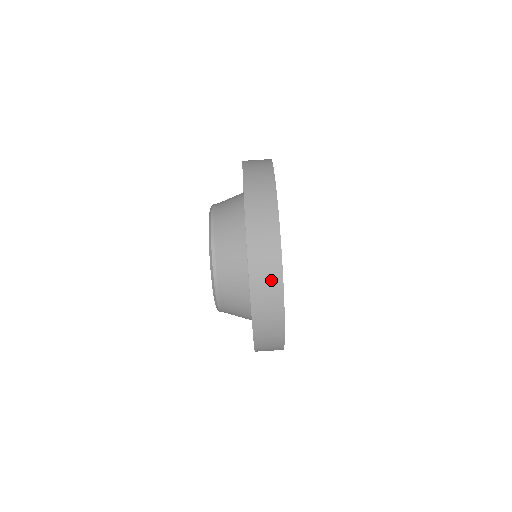
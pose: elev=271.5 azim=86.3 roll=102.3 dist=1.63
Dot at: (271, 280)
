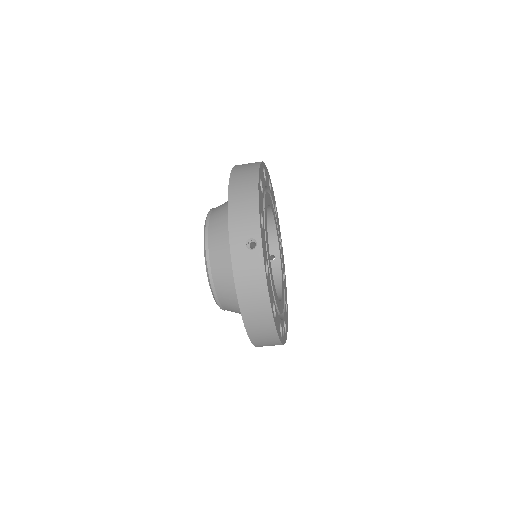
Dot at: occluded
